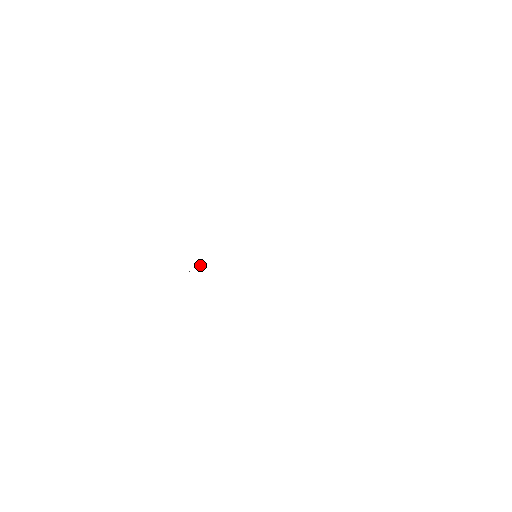
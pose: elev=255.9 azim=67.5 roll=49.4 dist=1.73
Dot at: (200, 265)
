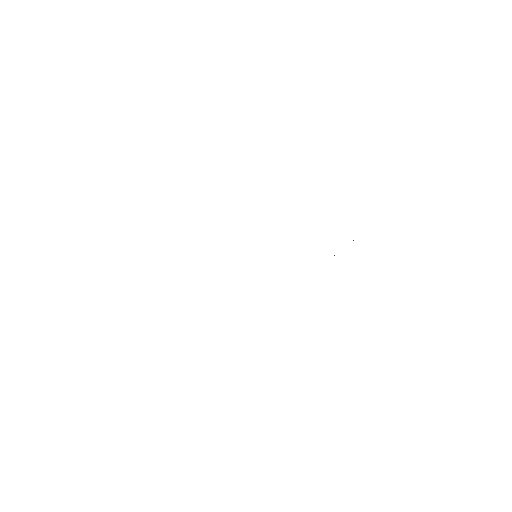
Dot at: occluded
